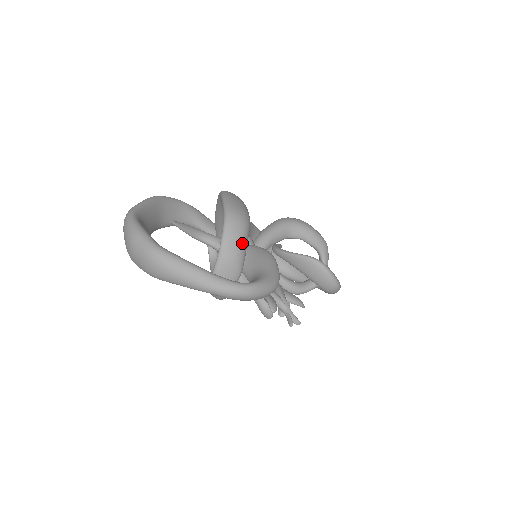
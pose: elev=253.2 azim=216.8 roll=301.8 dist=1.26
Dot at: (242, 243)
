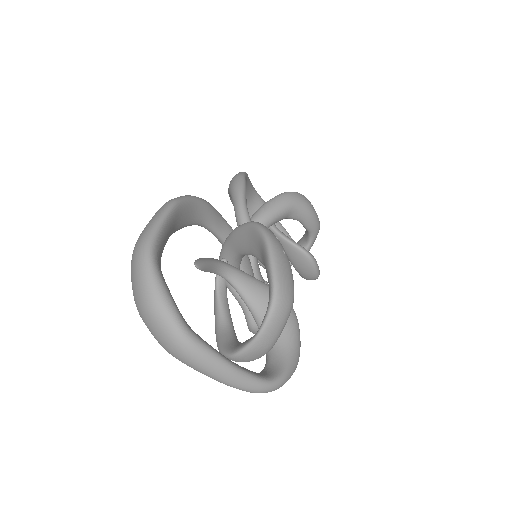
Dot at: (281, 330)
